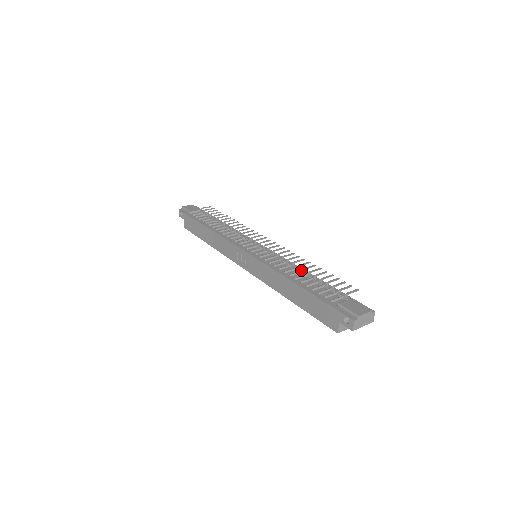
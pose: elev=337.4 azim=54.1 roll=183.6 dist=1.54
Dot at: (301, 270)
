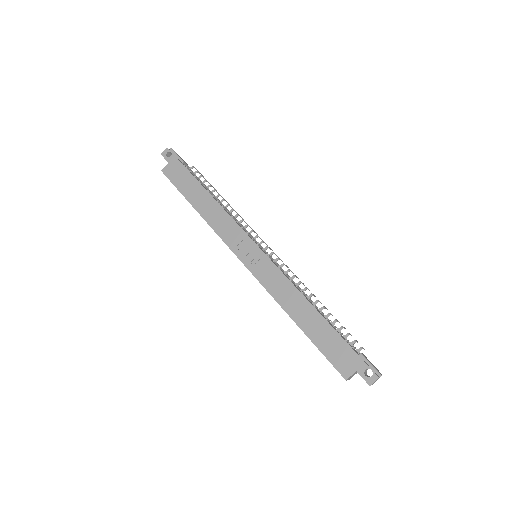
Dot at: occluded
